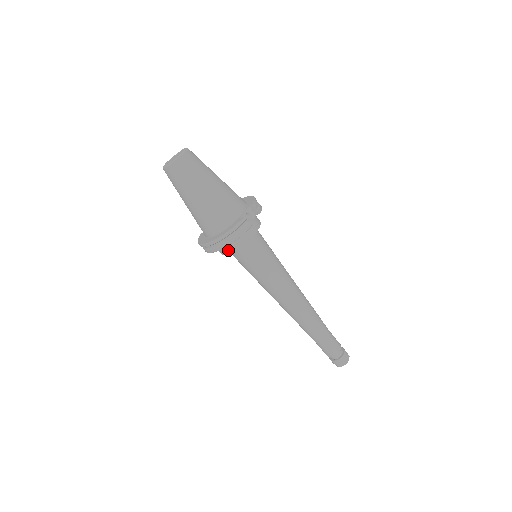
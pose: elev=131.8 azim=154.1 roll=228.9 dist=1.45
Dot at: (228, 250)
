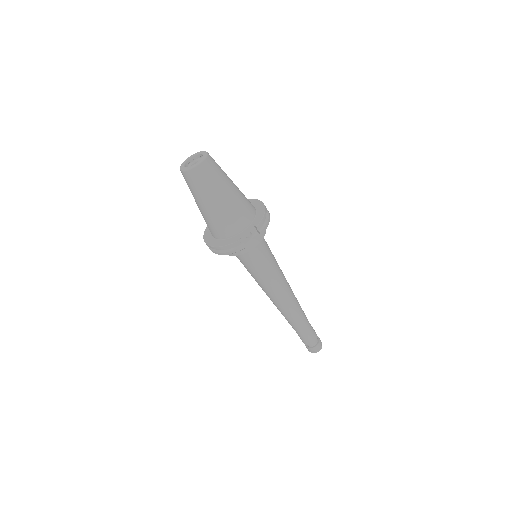
Dot at: occluded
